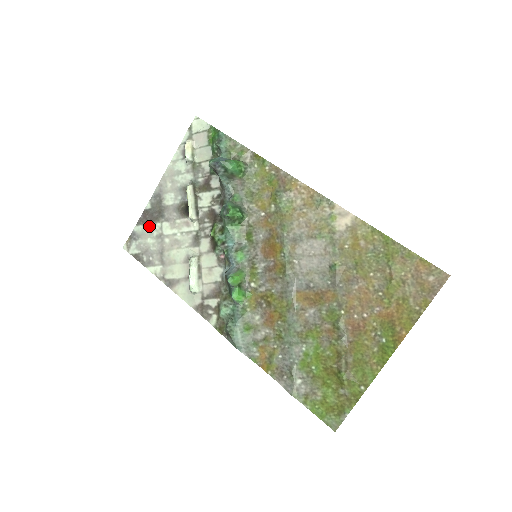
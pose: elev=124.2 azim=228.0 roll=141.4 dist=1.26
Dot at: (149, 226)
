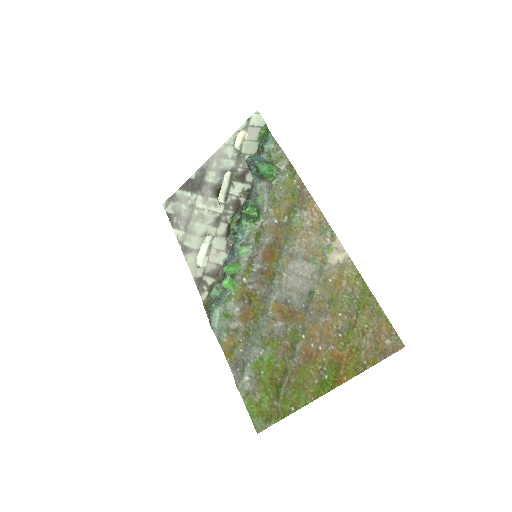
Dot at: (187, 194)
